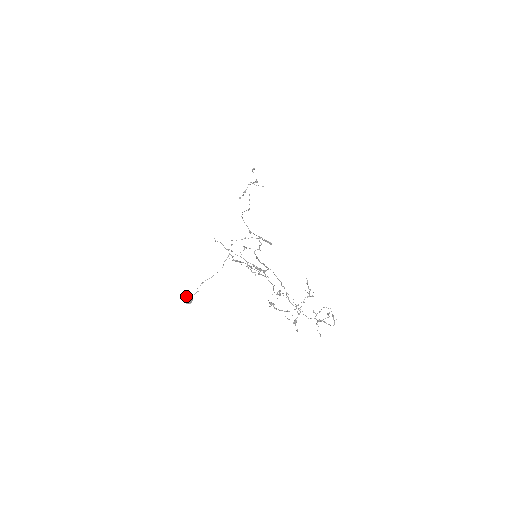
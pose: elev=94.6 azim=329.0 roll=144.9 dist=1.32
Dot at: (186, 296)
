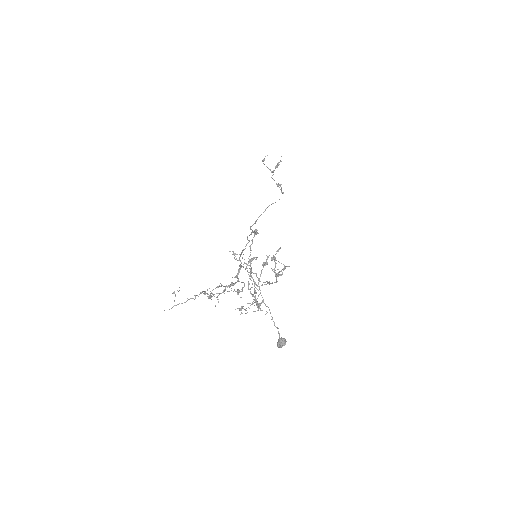
Dot at: occluded
